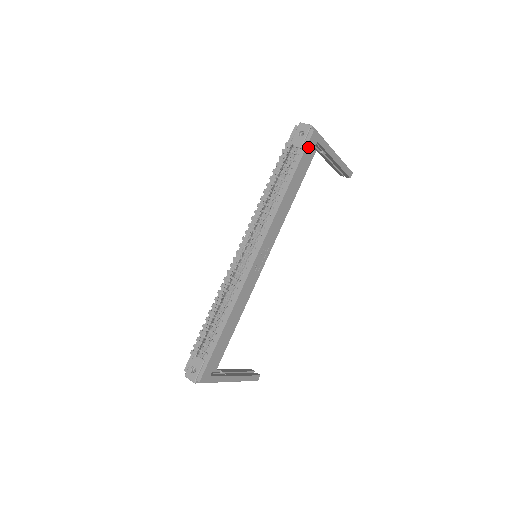
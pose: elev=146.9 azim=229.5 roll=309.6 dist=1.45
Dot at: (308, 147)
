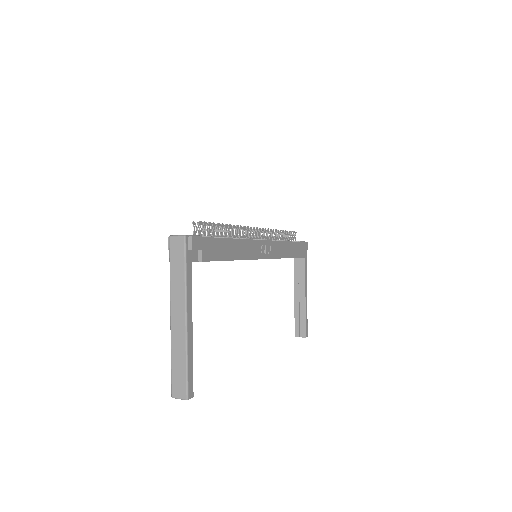
Dot at: (304, 245)
